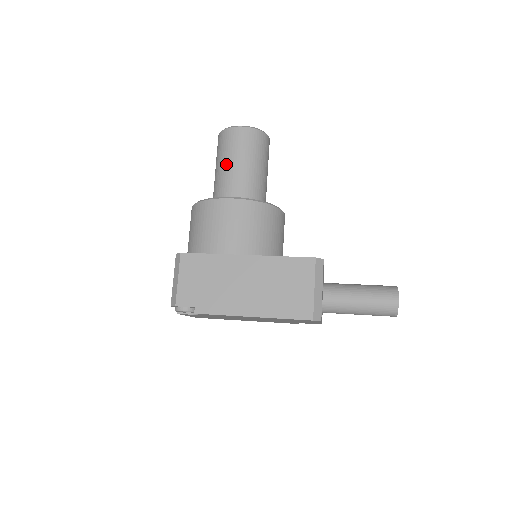
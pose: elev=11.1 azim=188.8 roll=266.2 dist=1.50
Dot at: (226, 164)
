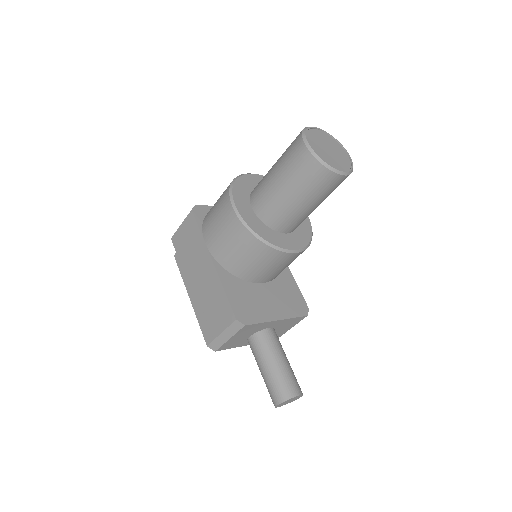
Dot at: (274, 169)
